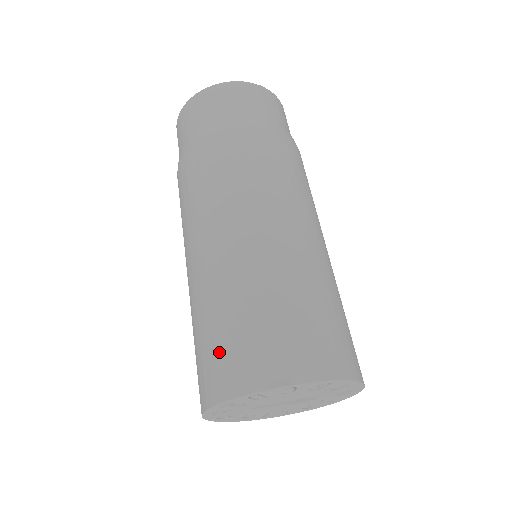
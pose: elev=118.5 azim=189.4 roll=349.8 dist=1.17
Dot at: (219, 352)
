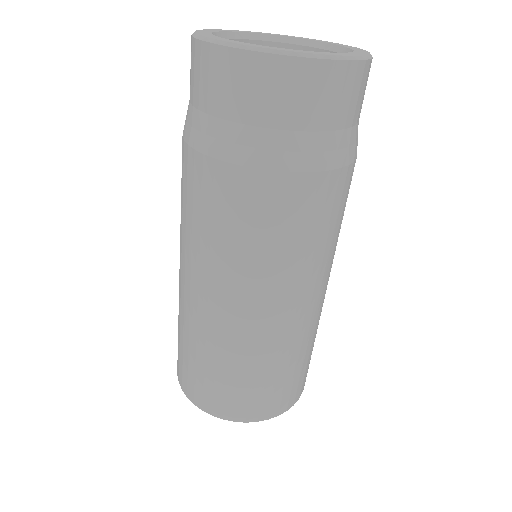
Dot at: occluded
